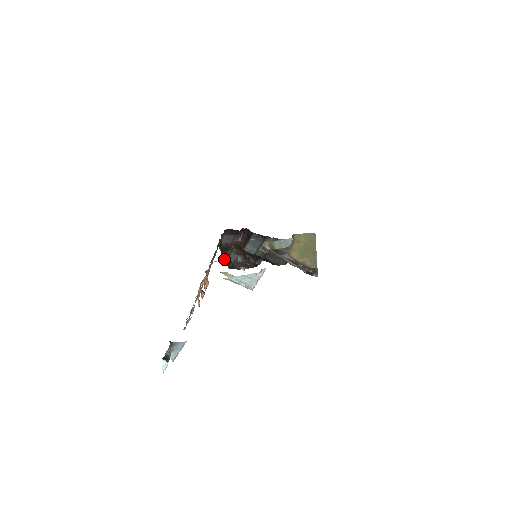
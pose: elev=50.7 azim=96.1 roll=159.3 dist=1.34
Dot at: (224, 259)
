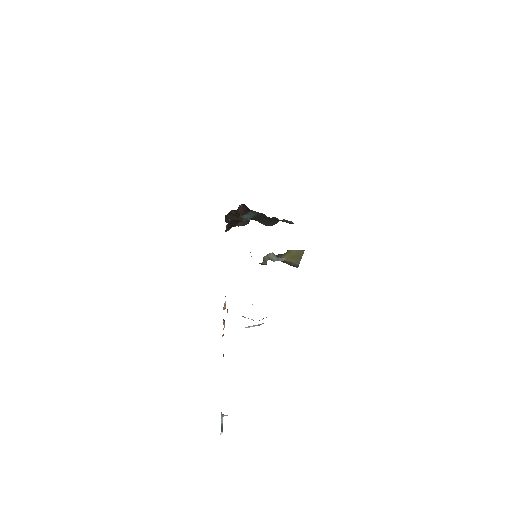
Dot at: (226, 231)
